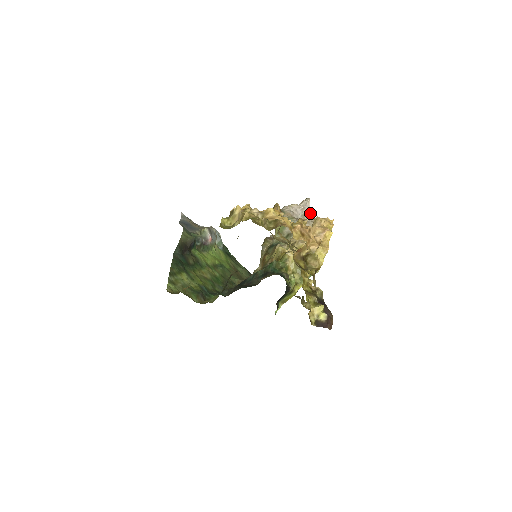
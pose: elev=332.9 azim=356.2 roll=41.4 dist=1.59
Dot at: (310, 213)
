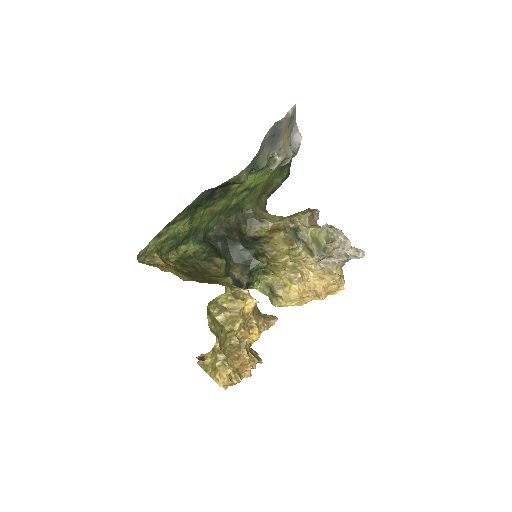
Dot at: (347, 260)
